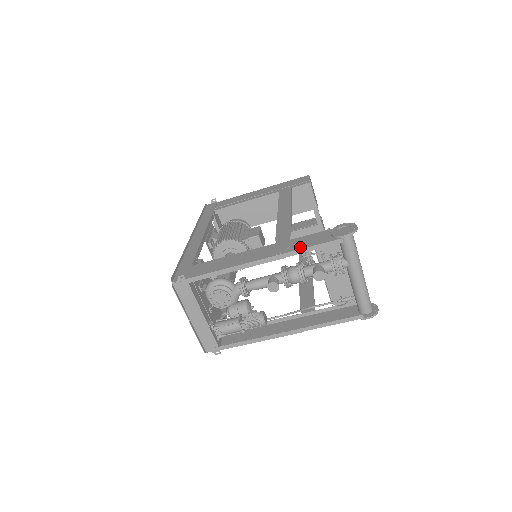
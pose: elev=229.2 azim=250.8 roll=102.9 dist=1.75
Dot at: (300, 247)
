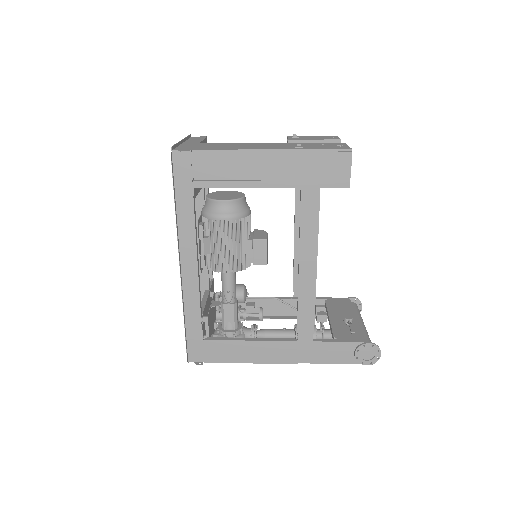
Dot at: (322, 361)
